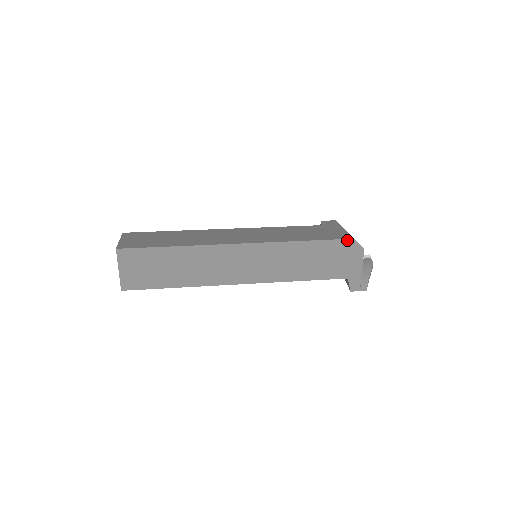
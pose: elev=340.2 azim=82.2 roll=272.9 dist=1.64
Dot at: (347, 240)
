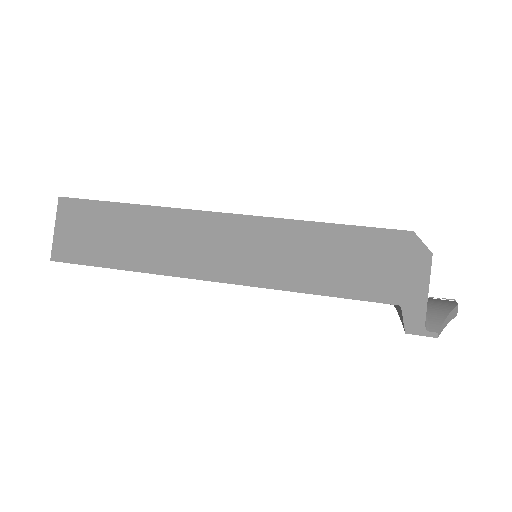
Dot at: (401, 232)
